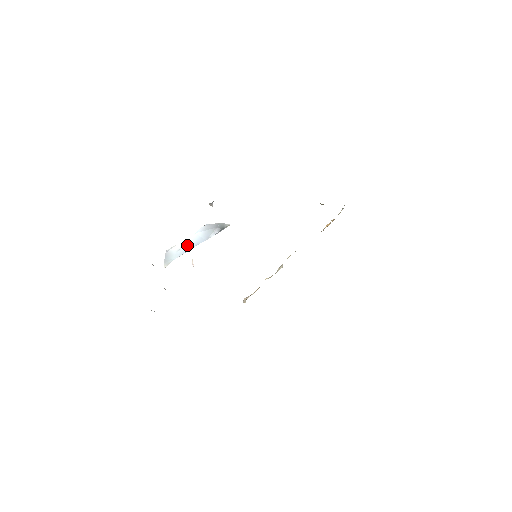
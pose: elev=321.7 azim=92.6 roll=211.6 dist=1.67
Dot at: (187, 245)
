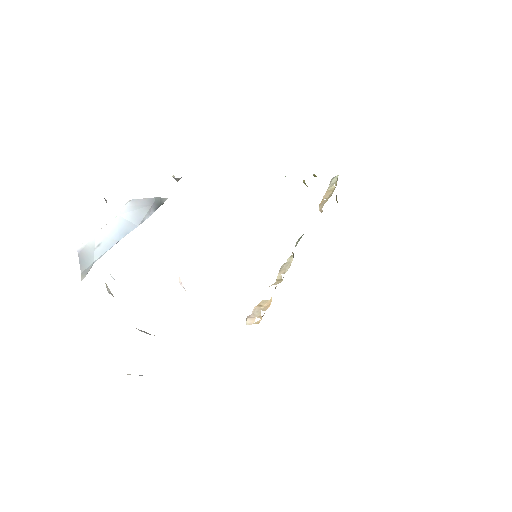
Dot at: (110, 236)
